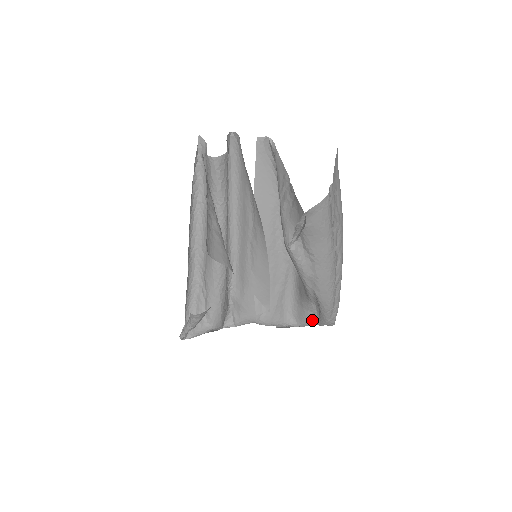
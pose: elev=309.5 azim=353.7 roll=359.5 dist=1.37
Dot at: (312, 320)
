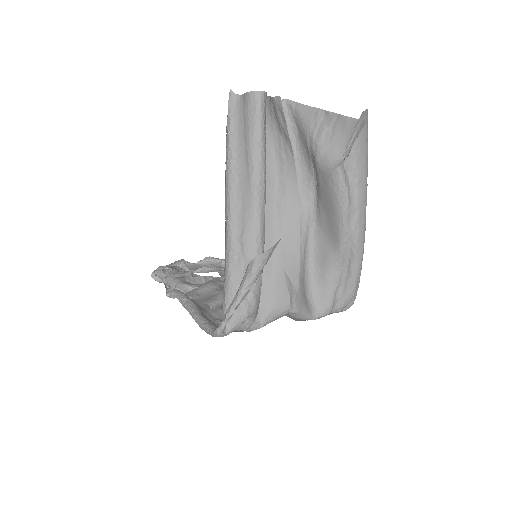
Dot at: (335, 300)
